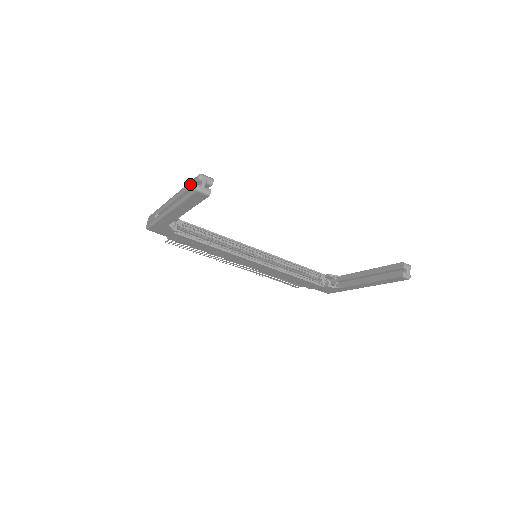
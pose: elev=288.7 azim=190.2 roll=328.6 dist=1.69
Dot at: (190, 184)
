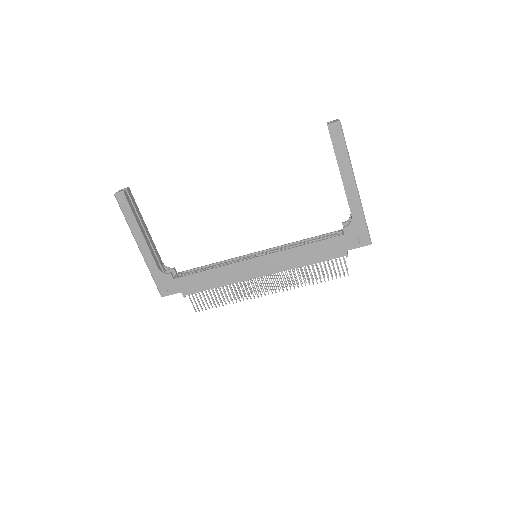
Dot at: occluded
